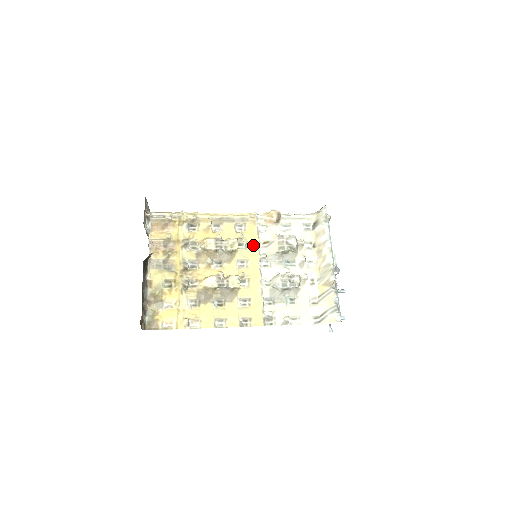
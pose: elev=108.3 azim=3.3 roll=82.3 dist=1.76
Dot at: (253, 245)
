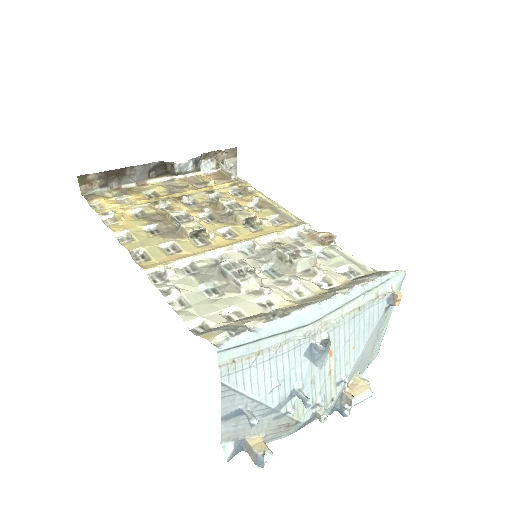
Dot at: (263, 234)
